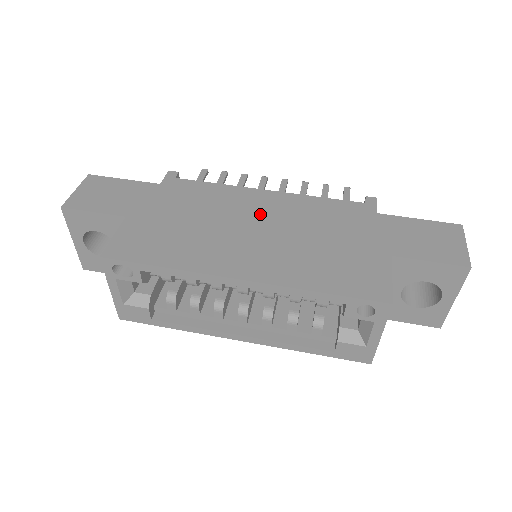
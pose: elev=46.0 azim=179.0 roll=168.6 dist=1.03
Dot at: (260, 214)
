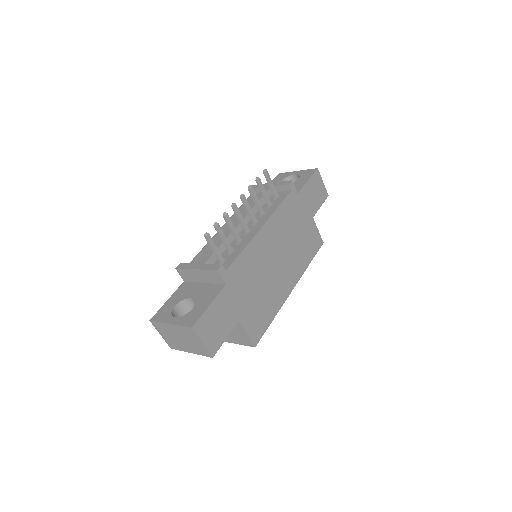
Dot at: (272, 248)
